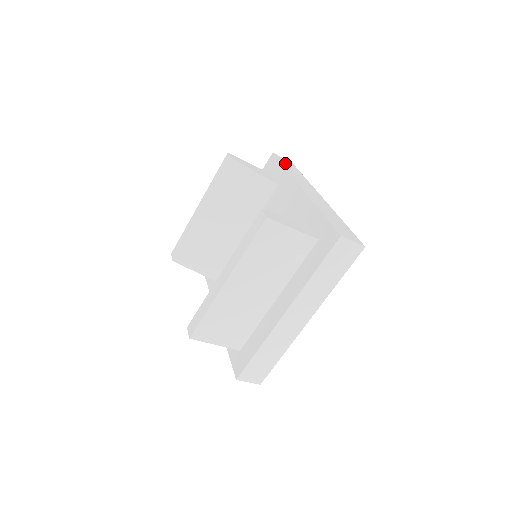
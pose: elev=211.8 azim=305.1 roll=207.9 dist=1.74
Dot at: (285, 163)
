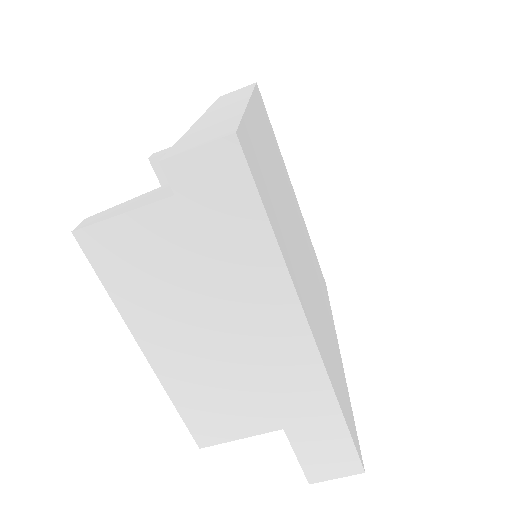
Dot at: (227, 96)
